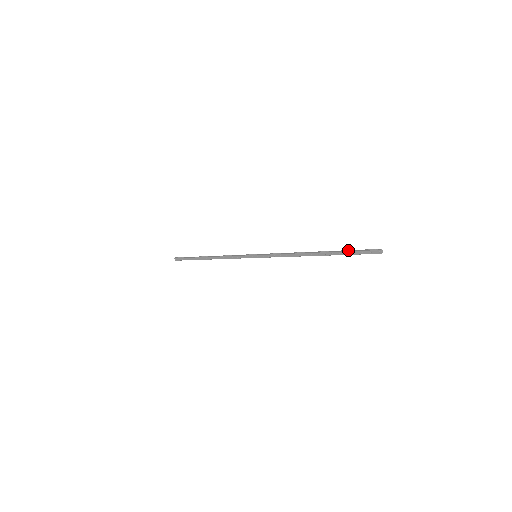
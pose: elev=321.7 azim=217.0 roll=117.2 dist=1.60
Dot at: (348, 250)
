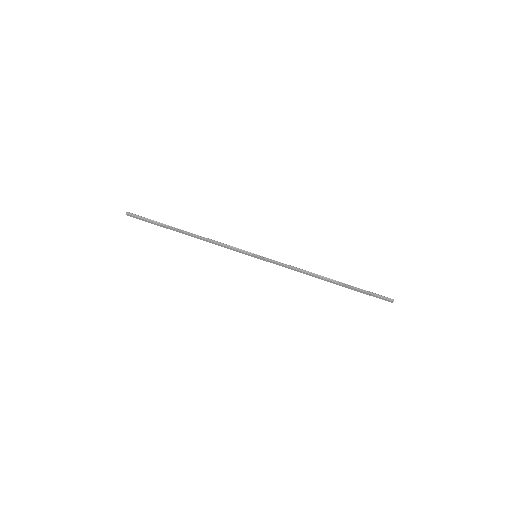
Dot at: (363, 290)
